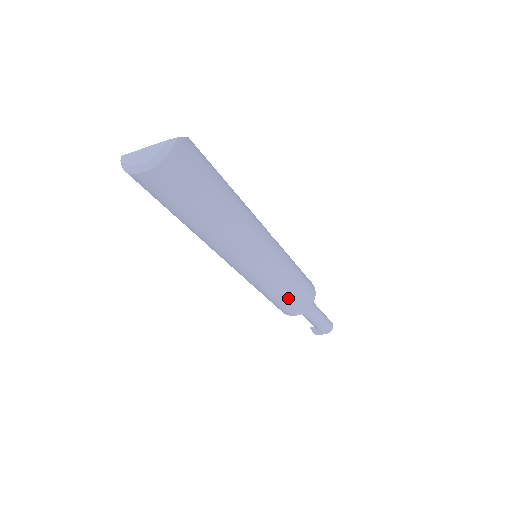
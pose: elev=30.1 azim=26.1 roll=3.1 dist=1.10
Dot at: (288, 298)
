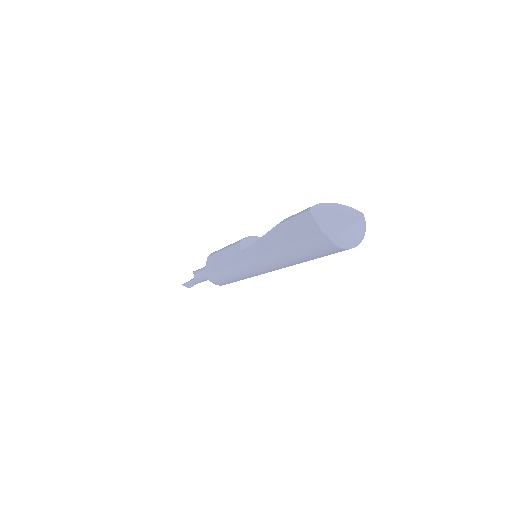
Dot at: occluded
